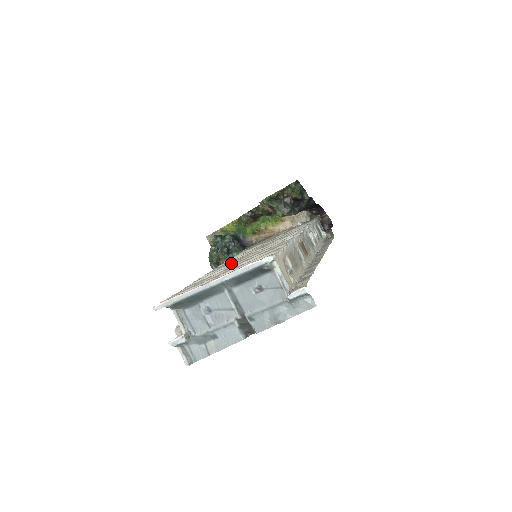
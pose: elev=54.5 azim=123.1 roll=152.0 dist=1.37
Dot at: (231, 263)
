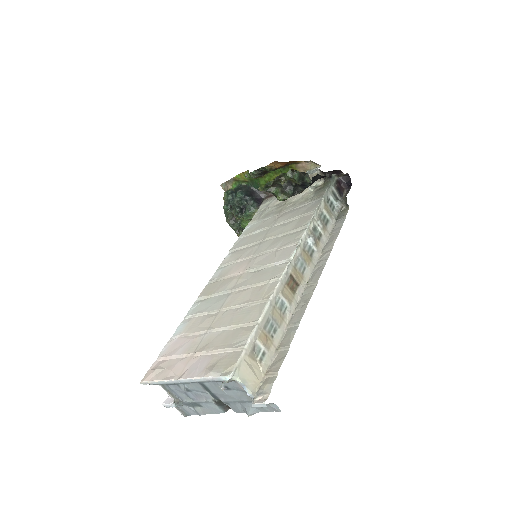
Dot at: (222, 291)
